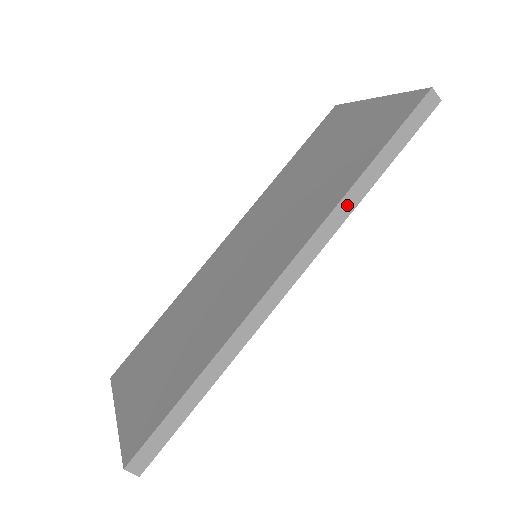
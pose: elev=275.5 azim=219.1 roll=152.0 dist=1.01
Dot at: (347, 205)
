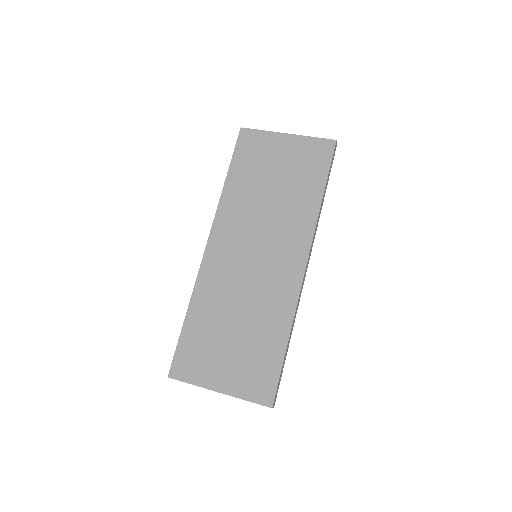
Dot at: occluded
